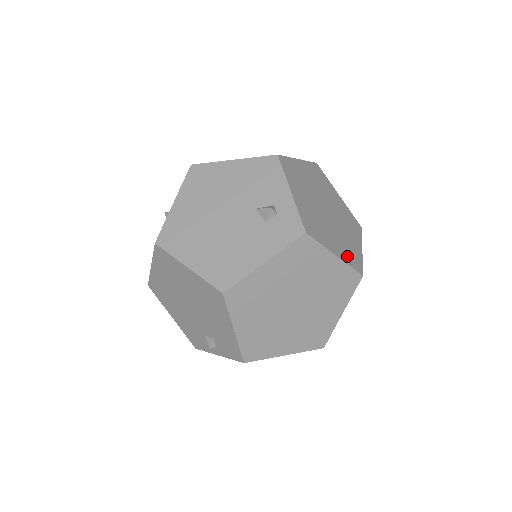
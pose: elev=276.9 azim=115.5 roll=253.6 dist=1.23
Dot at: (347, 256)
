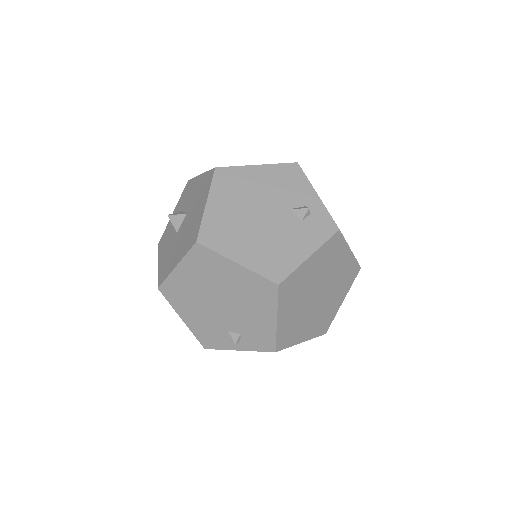
Dot at: occluded
